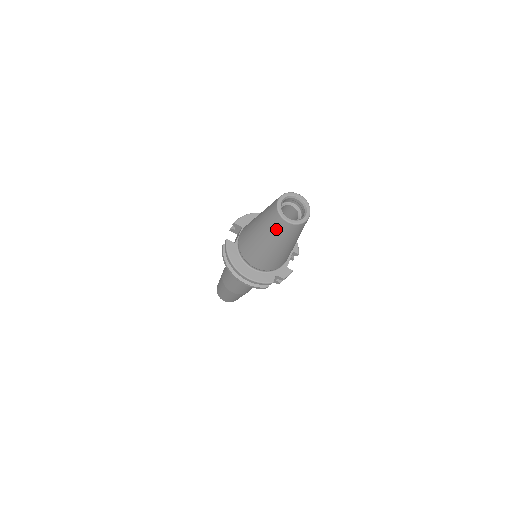
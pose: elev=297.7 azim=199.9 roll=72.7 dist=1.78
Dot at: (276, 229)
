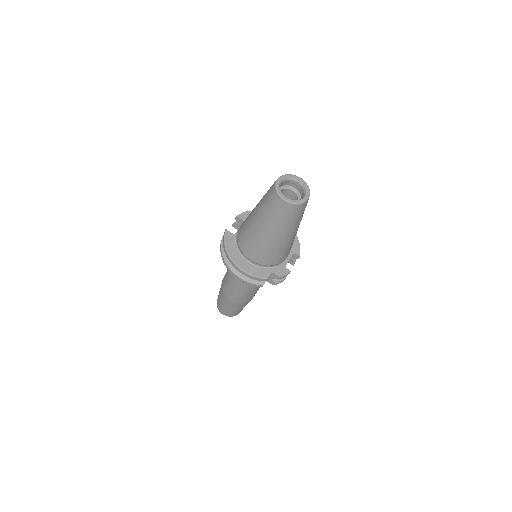
Dot at: (272, 209)
